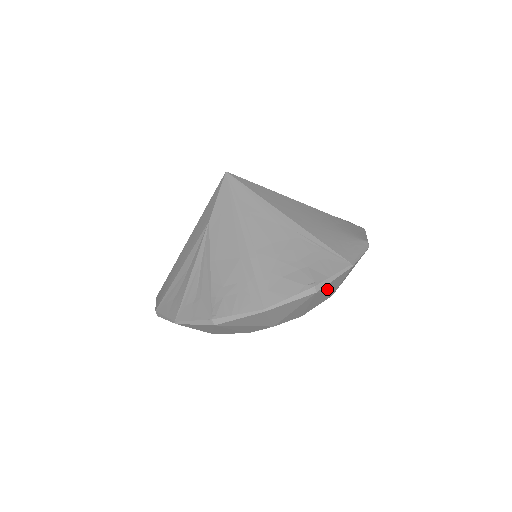
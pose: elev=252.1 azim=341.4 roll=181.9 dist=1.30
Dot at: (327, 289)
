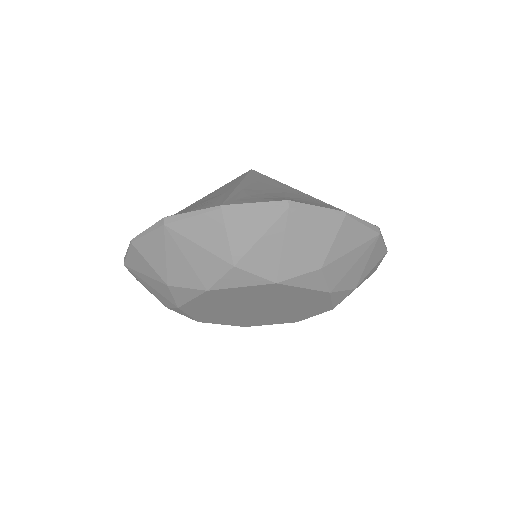
Dot at: (308, 228)
